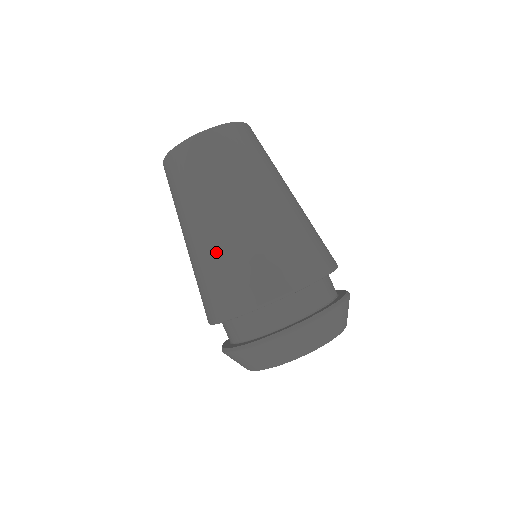
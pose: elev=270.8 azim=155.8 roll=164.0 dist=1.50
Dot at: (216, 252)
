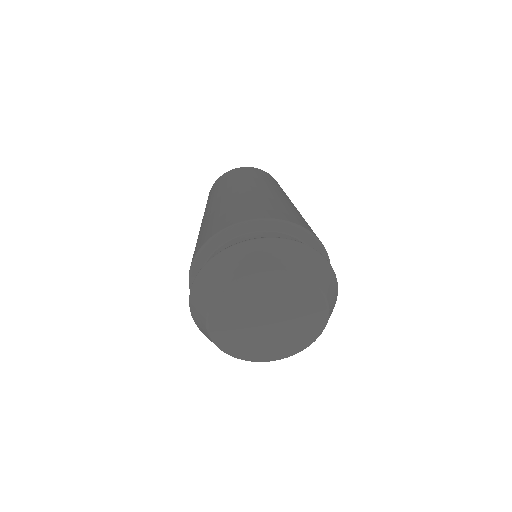
Dot at: (243, 197)
